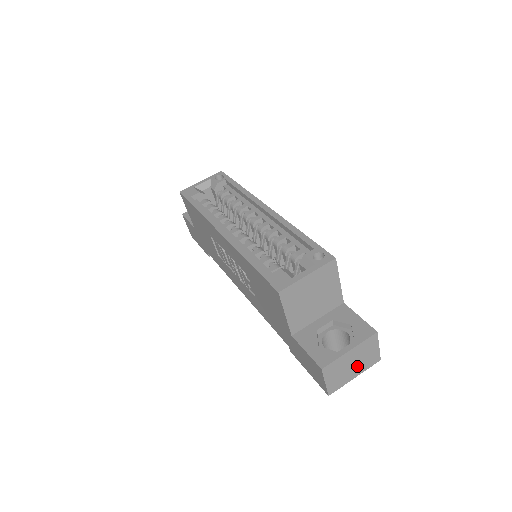
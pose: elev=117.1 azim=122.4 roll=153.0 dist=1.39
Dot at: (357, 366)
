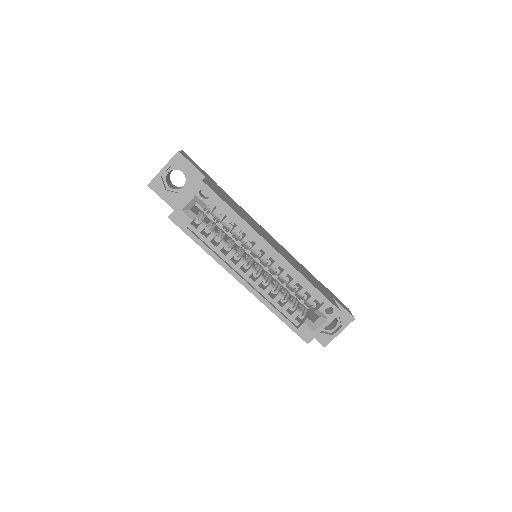
Dot at: occluded
